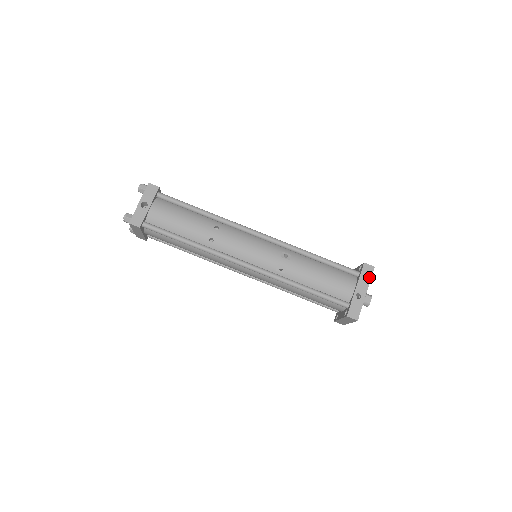
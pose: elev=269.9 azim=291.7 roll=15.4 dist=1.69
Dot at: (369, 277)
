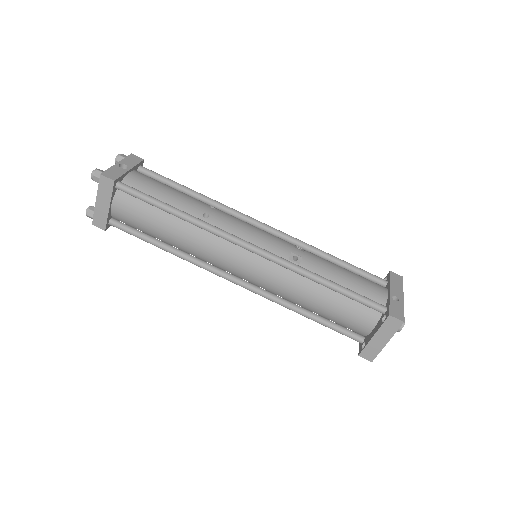
Dot at: (400, 284)
